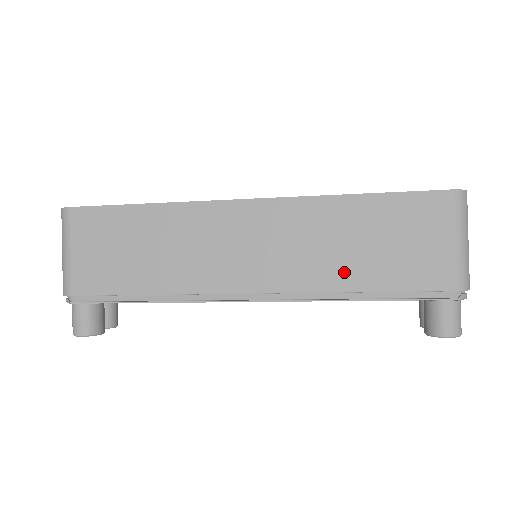
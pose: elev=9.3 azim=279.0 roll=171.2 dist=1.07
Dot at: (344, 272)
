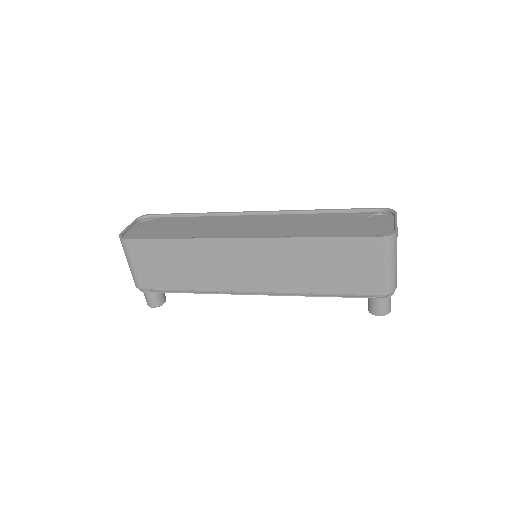
Dot at: (311, 282)
